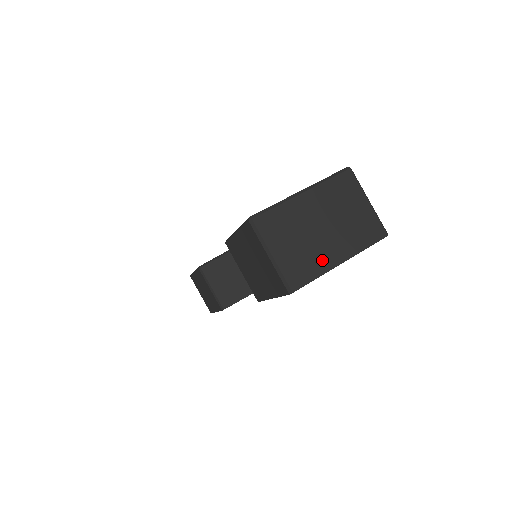
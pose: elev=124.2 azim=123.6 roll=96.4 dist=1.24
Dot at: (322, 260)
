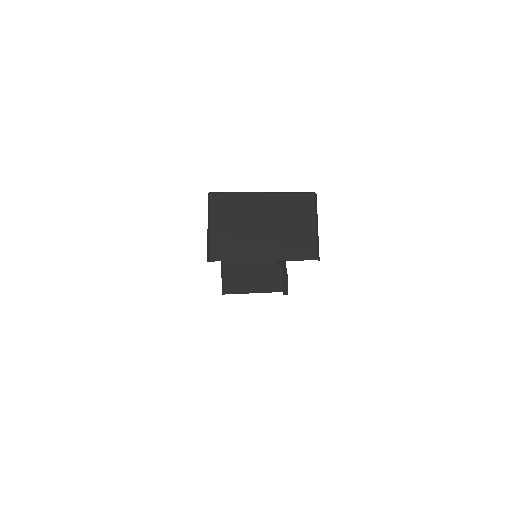
Dot at: (248, 250)
